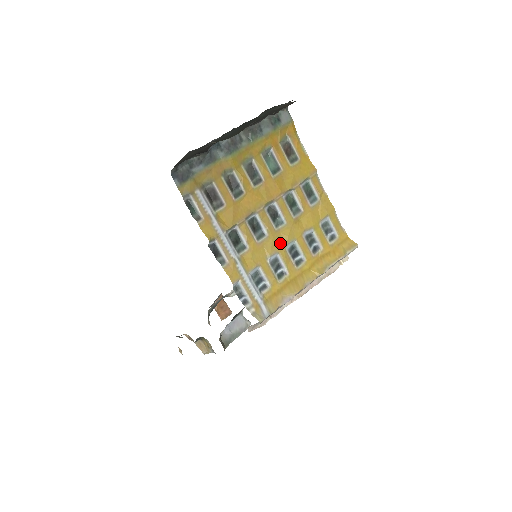
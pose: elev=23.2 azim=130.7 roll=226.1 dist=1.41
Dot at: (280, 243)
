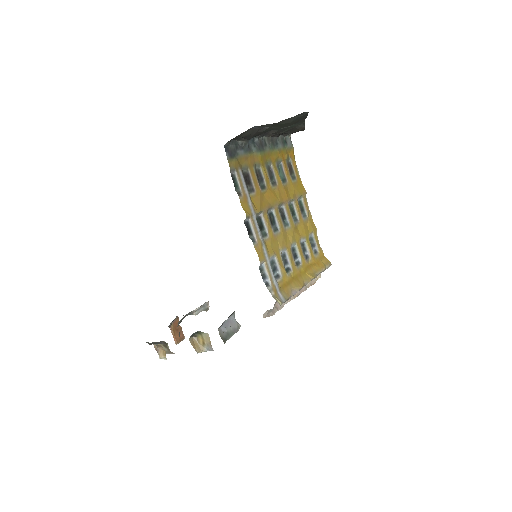
Dot at: (287, 241)
